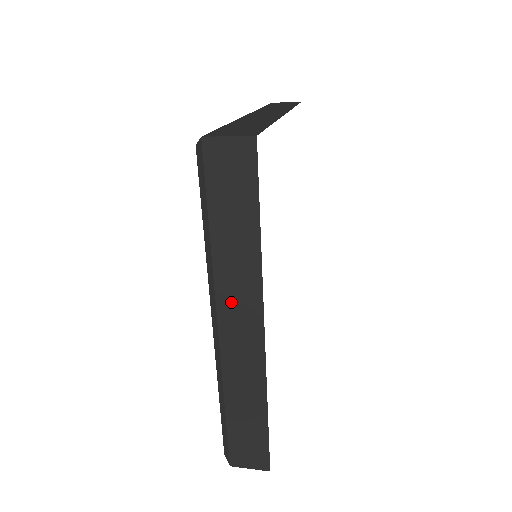
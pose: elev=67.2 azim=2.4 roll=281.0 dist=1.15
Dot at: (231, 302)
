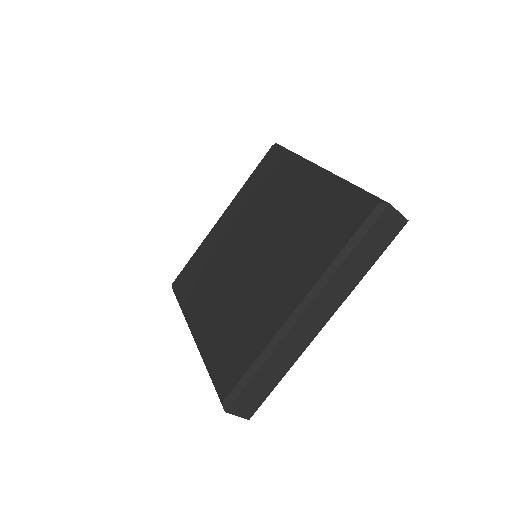
Dot at: (325, 299)
